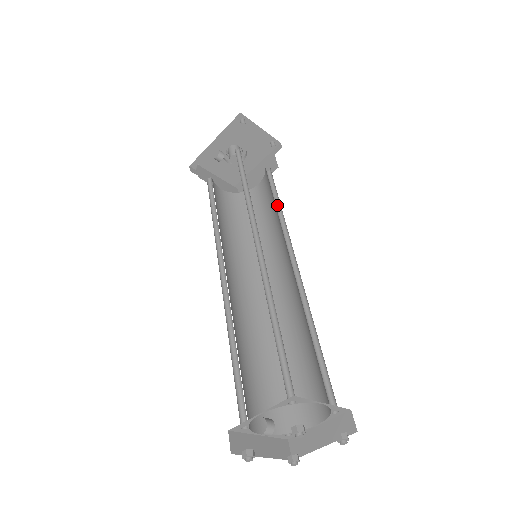
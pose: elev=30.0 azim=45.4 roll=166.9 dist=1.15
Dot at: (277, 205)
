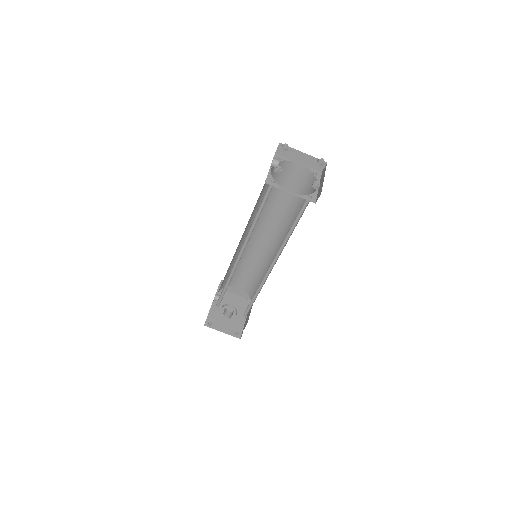
Dot at: (261, 277)
